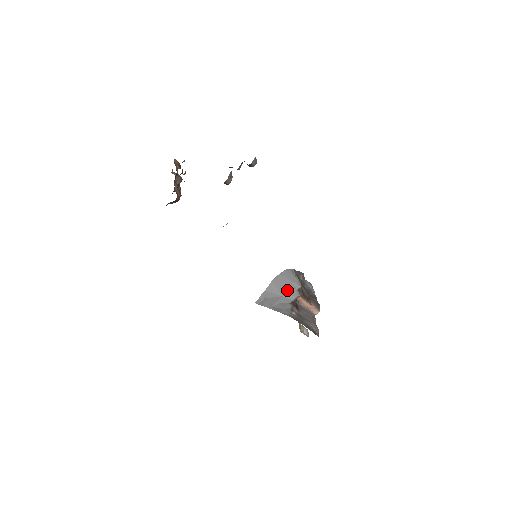
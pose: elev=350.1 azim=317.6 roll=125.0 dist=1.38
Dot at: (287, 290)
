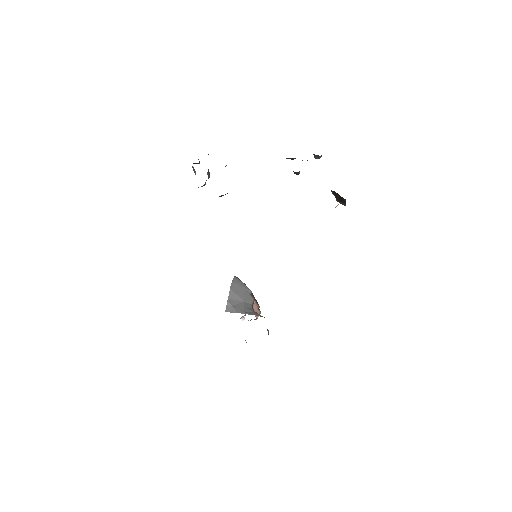
Dot at: (245, 296)
